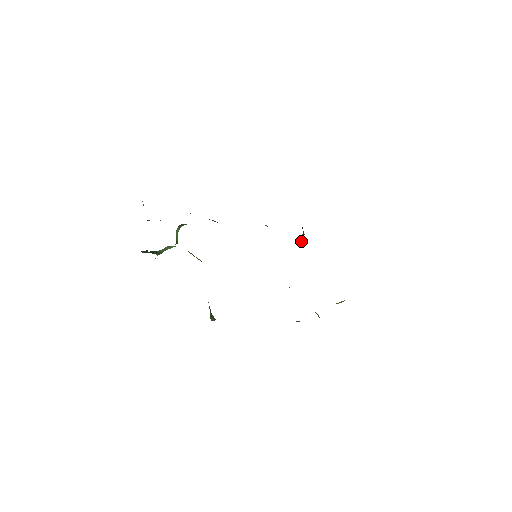
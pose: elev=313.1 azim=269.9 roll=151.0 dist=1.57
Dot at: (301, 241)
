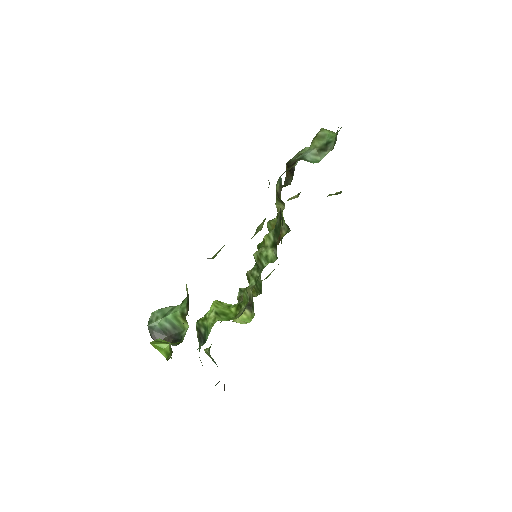
Dot at: (277, 204)
